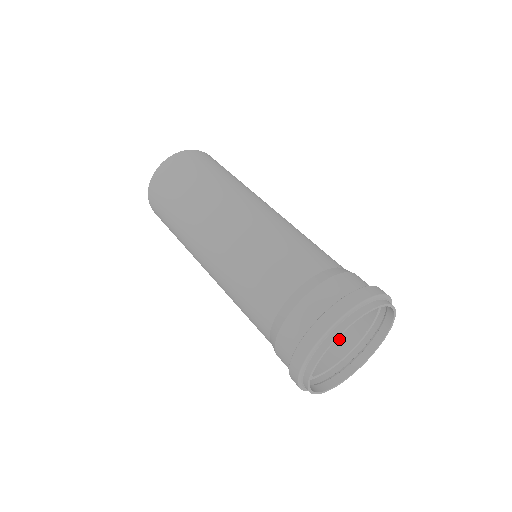
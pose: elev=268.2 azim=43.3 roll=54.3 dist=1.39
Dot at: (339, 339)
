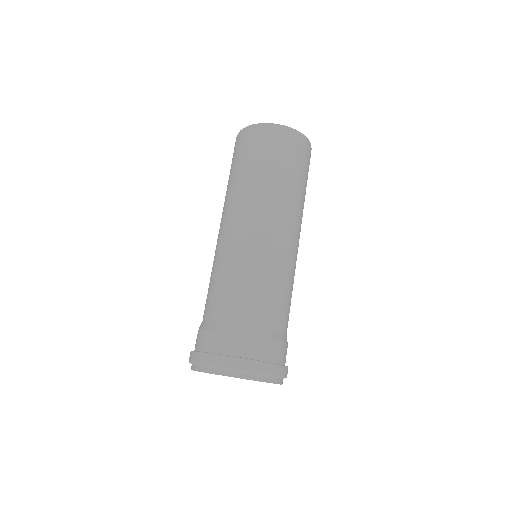
Dot at: occluded
